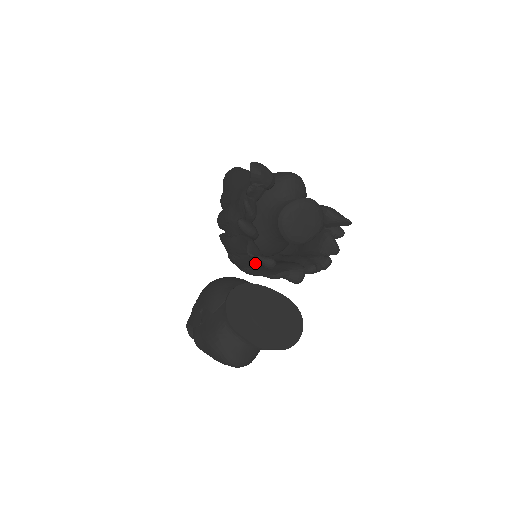
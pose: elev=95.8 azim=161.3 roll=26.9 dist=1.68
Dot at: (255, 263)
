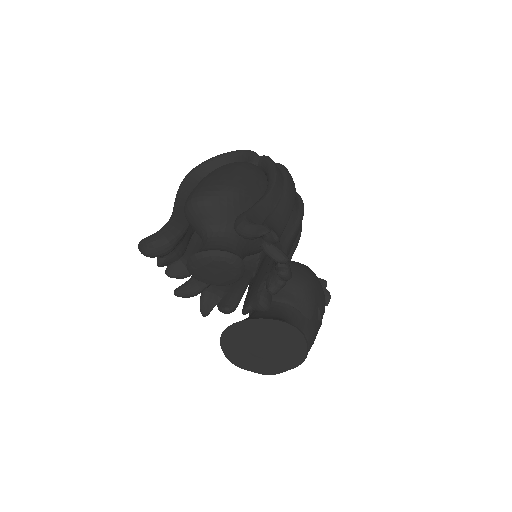
Dot at: occluded
